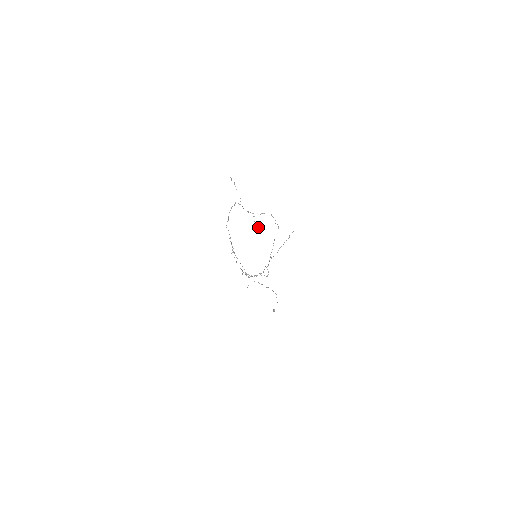
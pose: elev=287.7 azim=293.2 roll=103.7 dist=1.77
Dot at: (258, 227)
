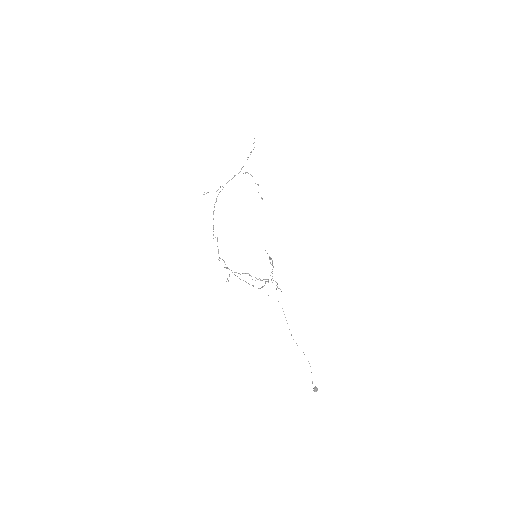
Dot at: occluded
